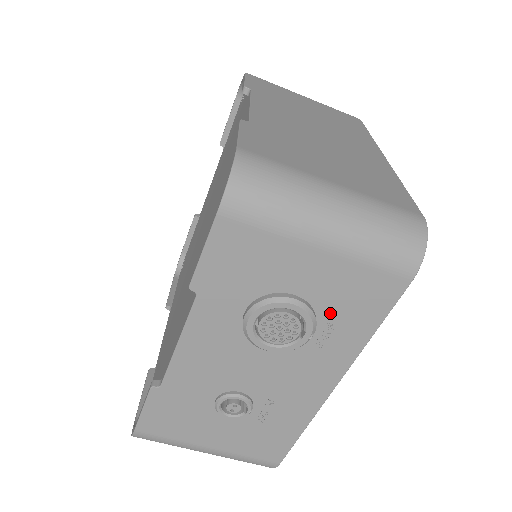
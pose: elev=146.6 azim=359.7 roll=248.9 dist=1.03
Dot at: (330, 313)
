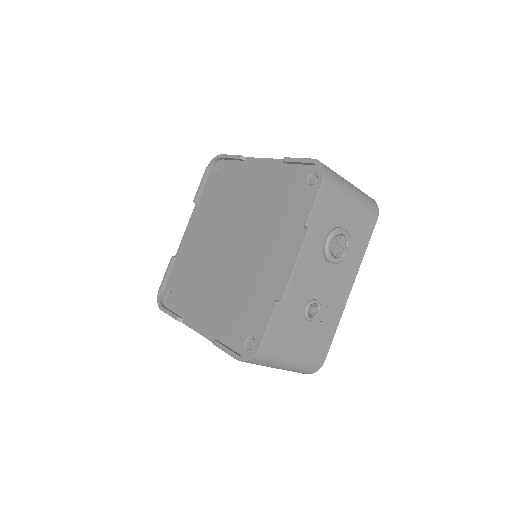
Dot at: (353, 239)
